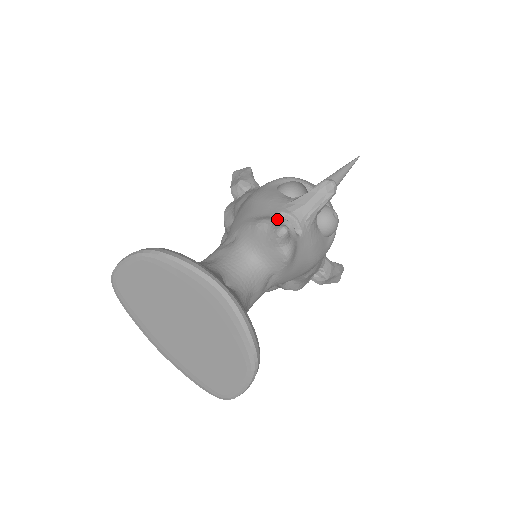
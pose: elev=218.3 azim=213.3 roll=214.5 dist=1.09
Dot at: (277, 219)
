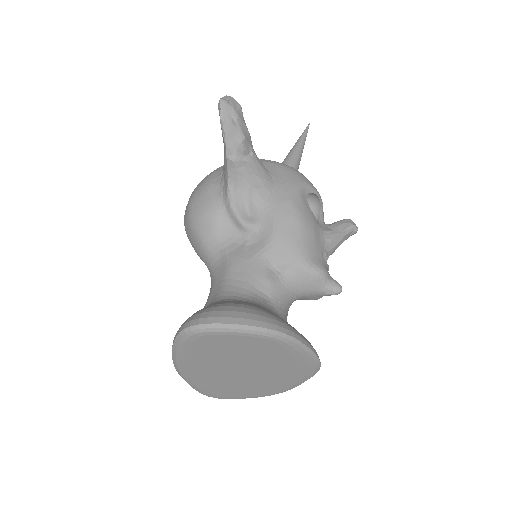
Dot at: (327, 266)
